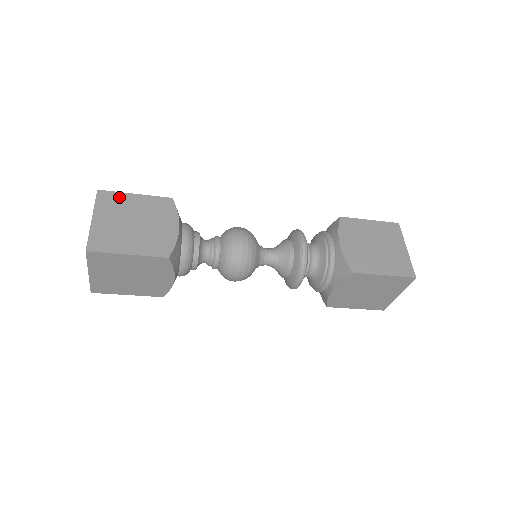
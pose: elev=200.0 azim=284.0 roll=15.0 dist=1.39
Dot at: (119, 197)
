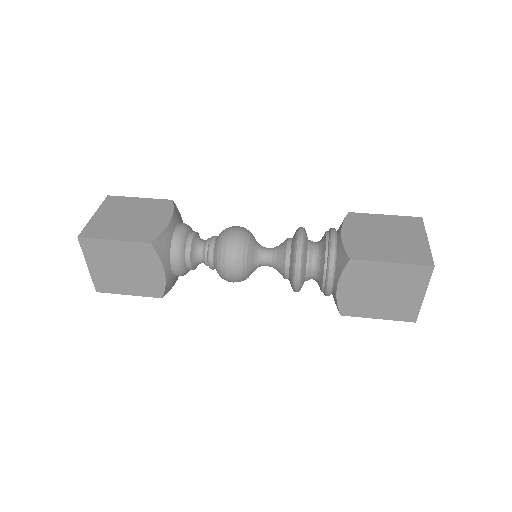
Dot at: (100, 244)
